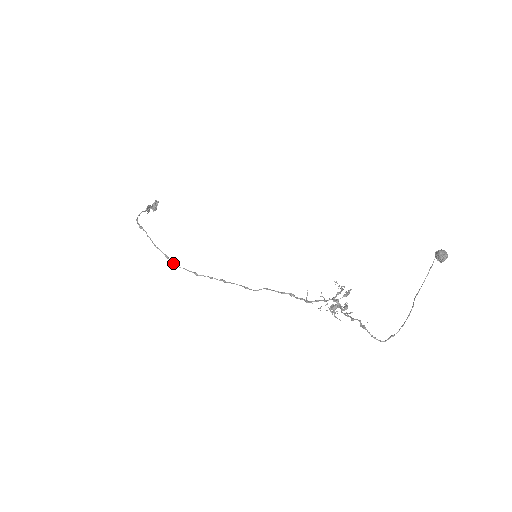
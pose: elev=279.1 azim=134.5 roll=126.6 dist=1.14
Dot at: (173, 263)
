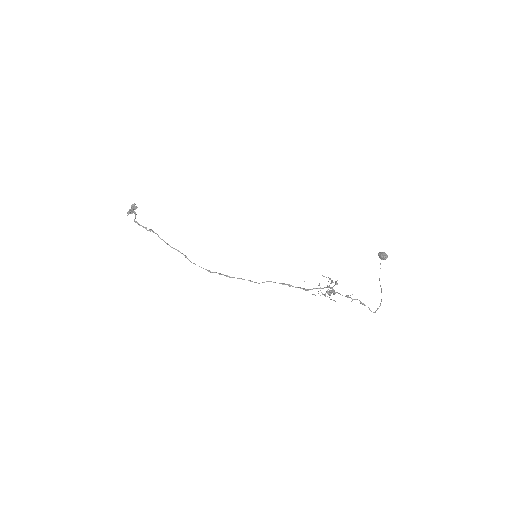
Dot at: (191, 262)
